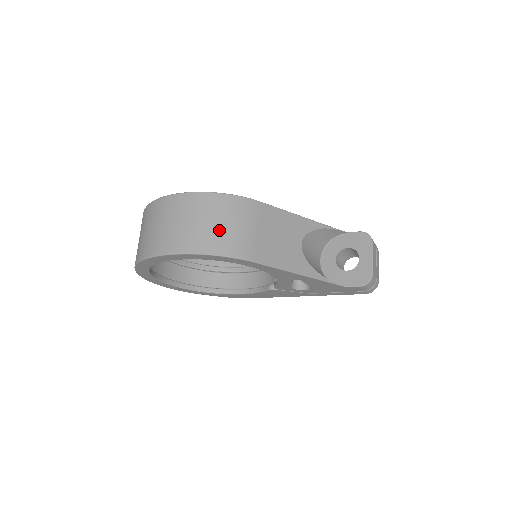
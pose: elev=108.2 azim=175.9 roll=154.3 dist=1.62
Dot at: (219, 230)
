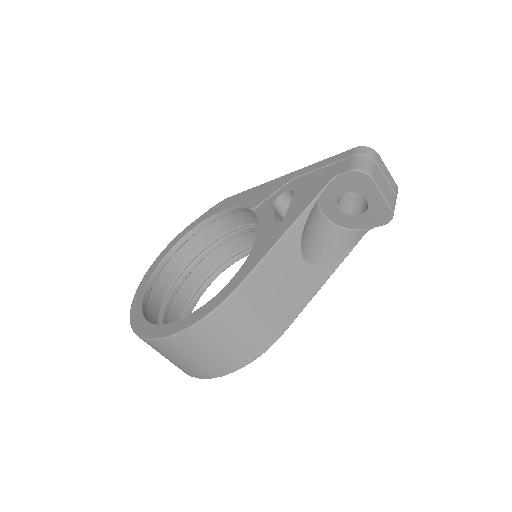
Dot at: (232, 347)
